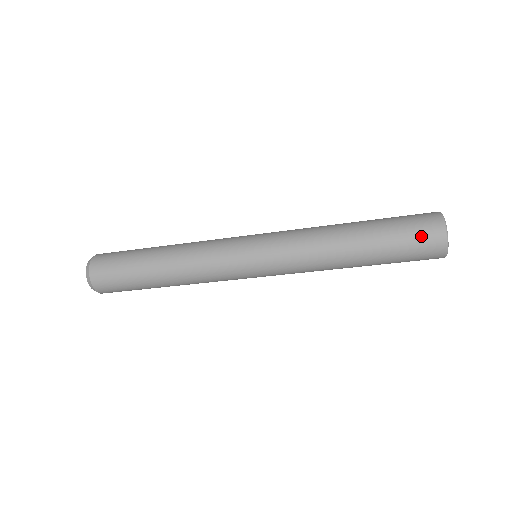
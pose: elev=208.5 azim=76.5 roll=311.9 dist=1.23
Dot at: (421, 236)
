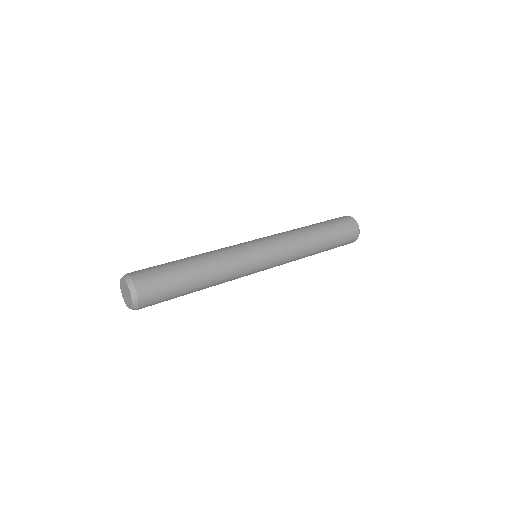
Dot at: (350, 235)
